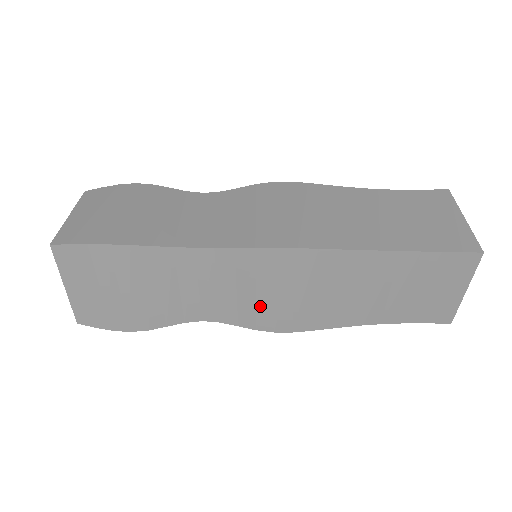
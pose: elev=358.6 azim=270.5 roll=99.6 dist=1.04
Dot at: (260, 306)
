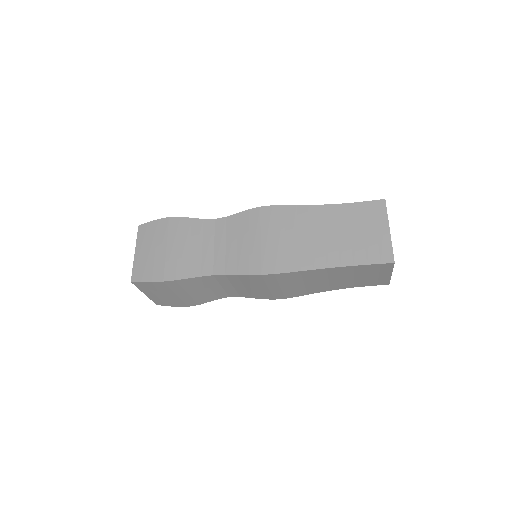
Dot at: (252, 252)
